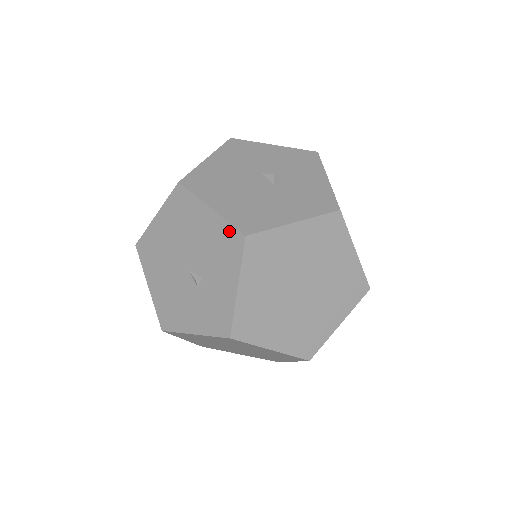
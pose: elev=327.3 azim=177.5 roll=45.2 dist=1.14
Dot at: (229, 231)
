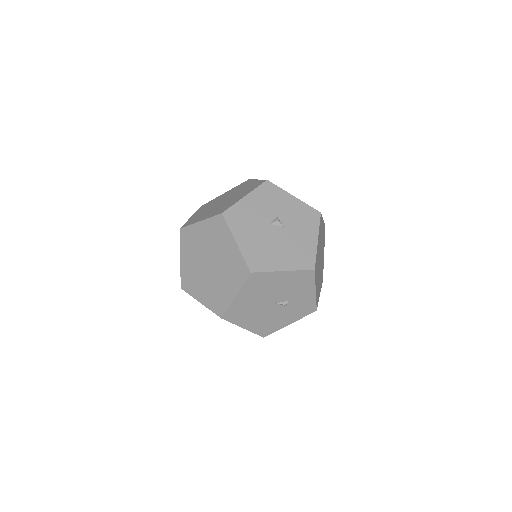
Dot at: (302, 274)
